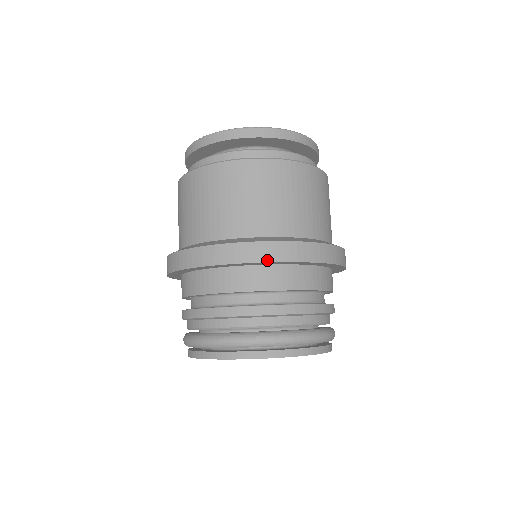
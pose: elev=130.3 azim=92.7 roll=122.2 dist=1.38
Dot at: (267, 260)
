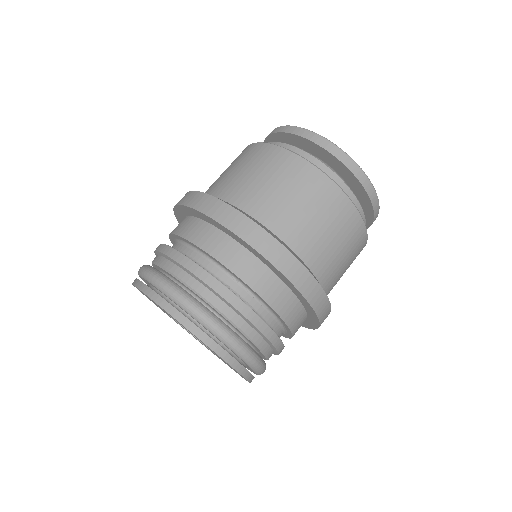
Dot at: (200, 210)
